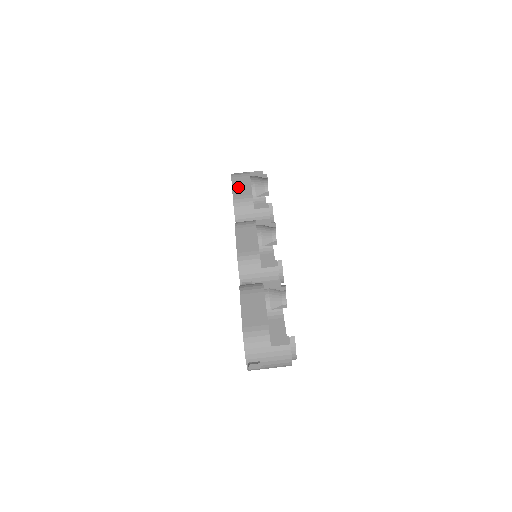
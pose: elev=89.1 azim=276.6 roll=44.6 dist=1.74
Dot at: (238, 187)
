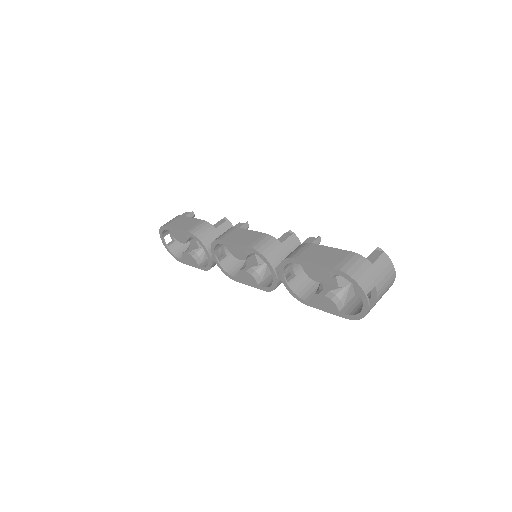
Dot at: (182, 225)
